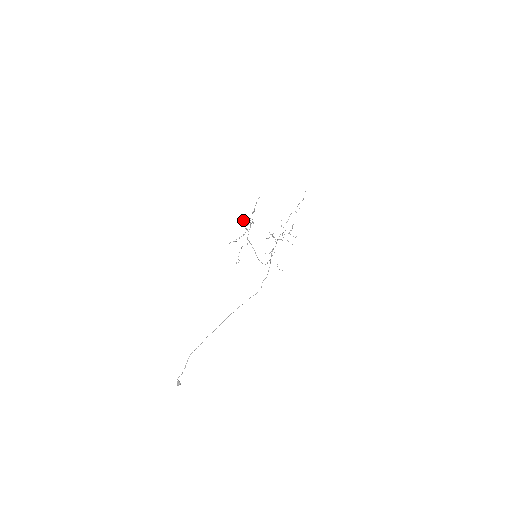
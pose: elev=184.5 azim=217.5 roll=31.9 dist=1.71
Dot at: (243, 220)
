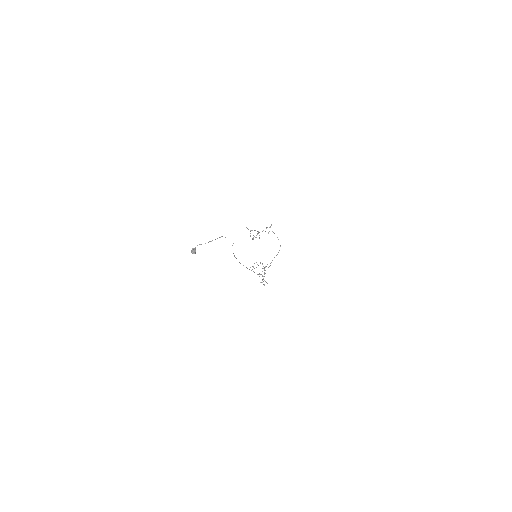
Dot at: occluded
